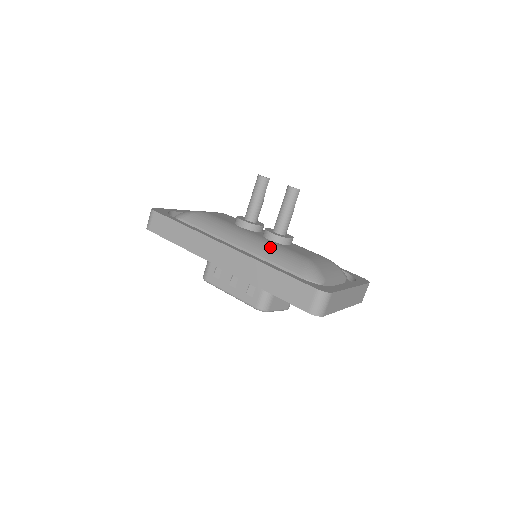
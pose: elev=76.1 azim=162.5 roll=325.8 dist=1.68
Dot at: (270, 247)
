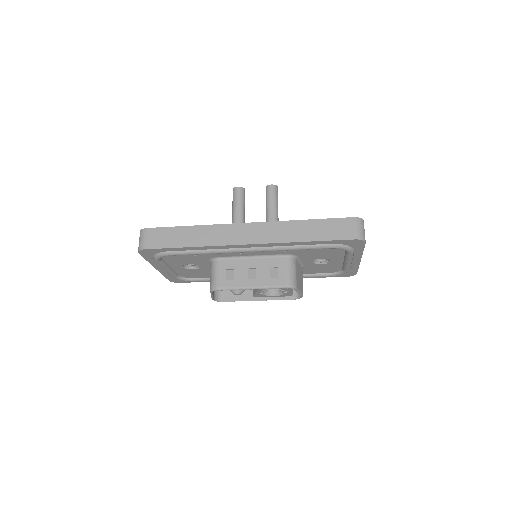
Dot at: occluded
